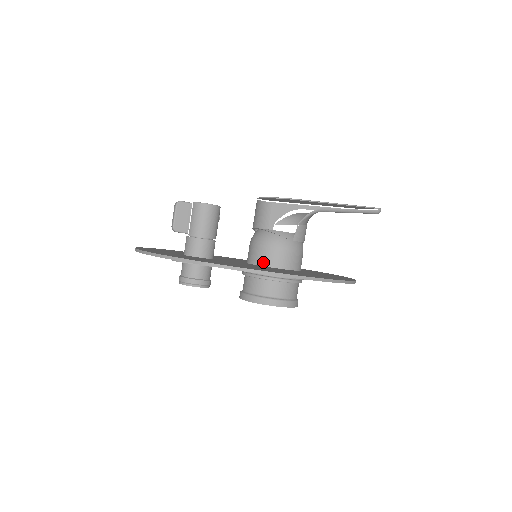
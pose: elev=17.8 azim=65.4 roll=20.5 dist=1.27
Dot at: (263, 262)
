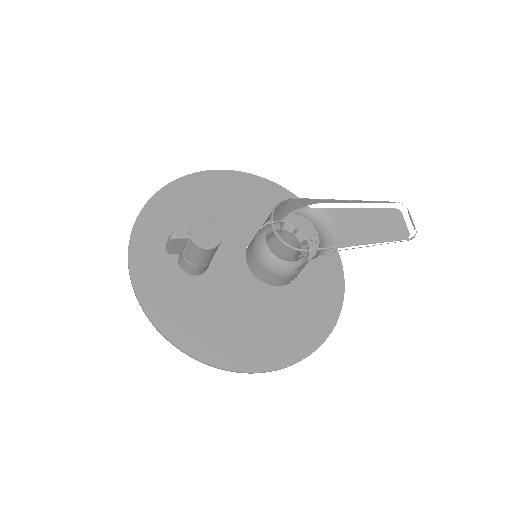
Dot at: (258, 276)
